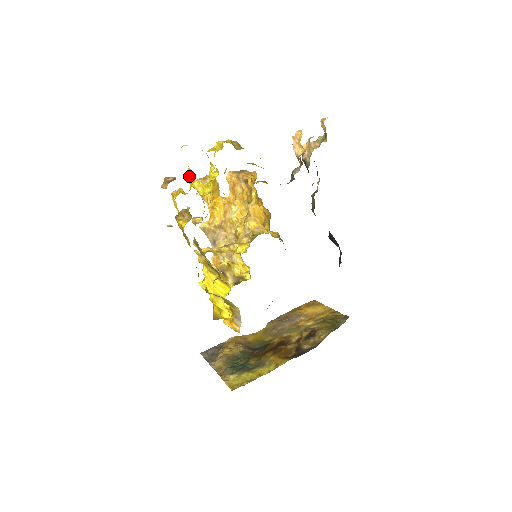
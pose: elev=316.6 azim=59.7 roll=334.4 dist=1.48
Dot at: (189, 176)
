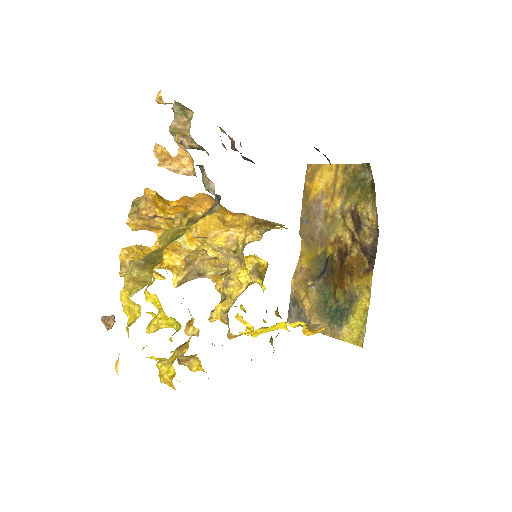
Dot at: occluded
